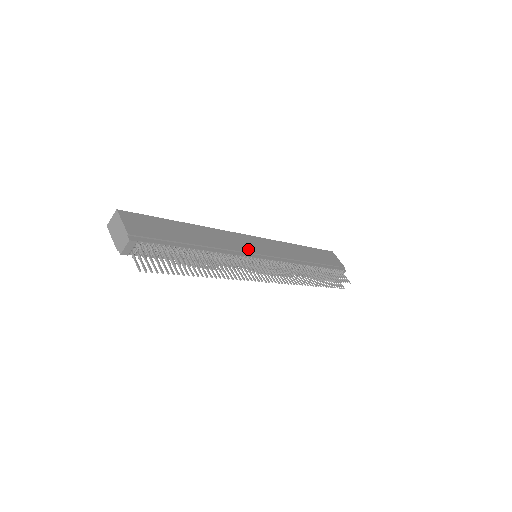
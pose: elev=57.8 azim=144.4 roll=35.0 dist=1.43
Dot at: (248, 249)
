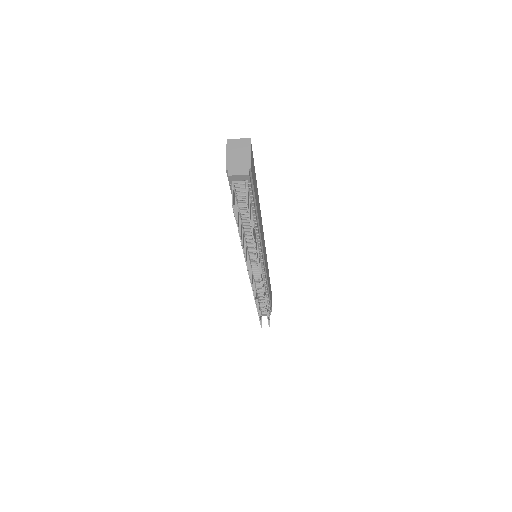
Dot at: (263, 248)
